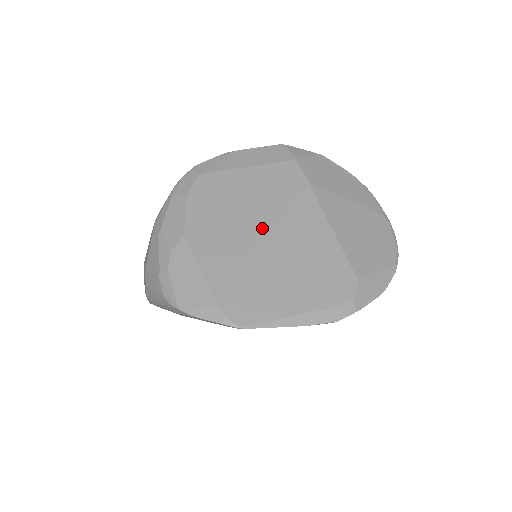
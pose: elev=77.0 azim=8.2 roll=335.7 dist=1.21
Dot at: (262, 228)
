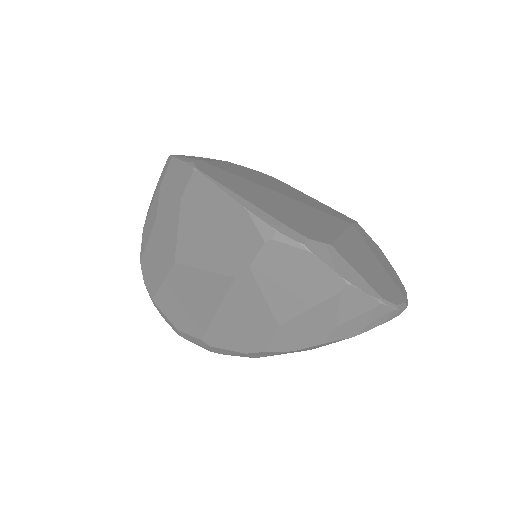
Dot at: (286, 194)
